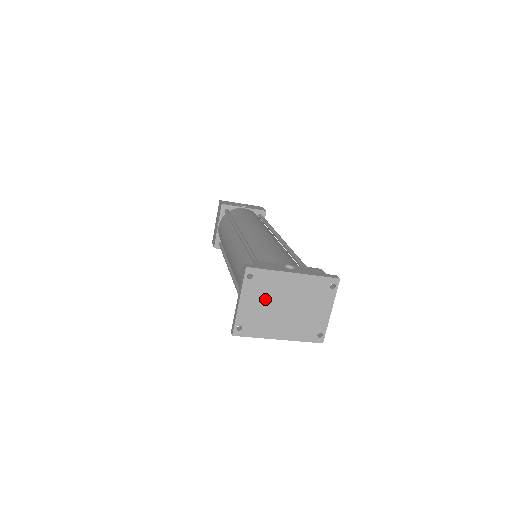
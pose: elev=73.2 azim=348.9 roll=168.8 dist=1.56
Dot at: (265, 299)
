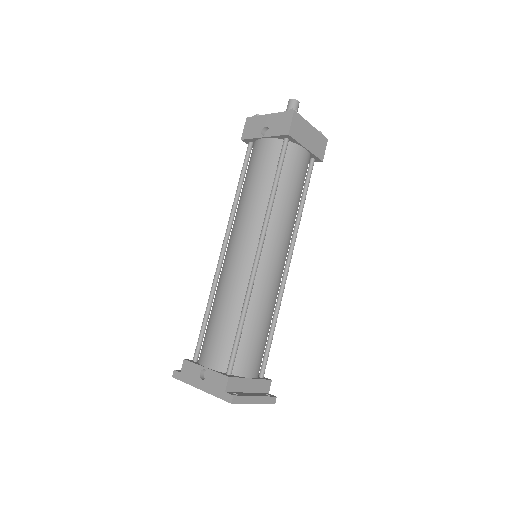
Dot at: occluded
